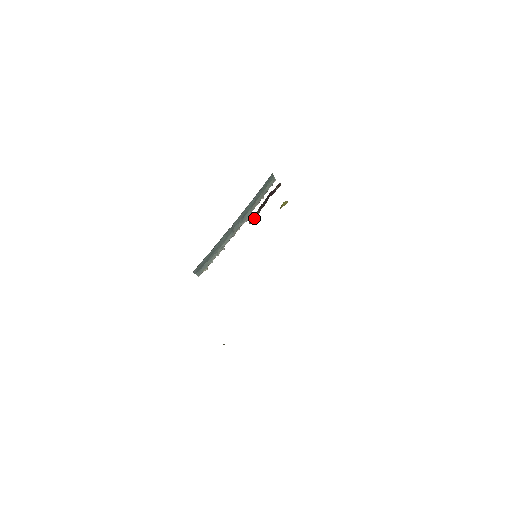
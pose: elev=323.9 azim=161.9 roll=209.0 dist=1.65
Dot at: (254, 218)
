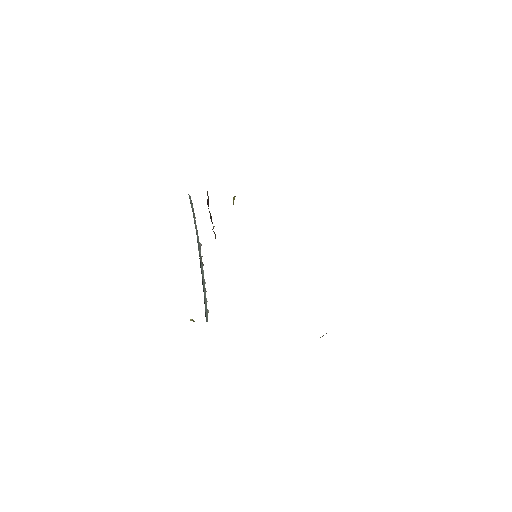
Dot at: (214, 233)
